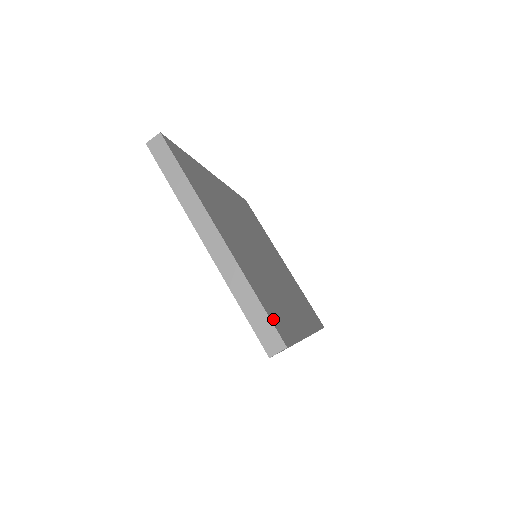
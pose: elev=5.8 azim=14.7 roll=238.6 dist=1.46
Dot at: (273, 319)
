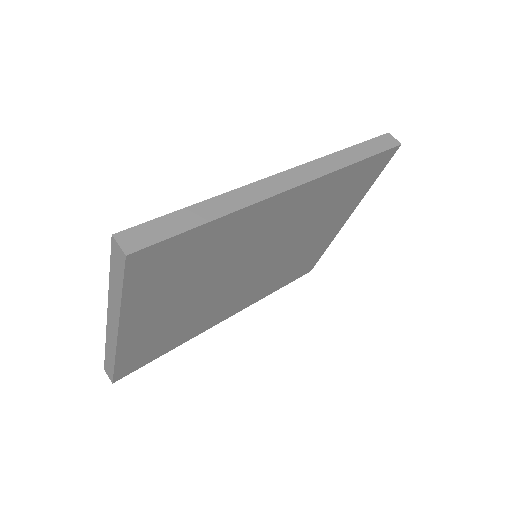
Dot at: (123, 369)
